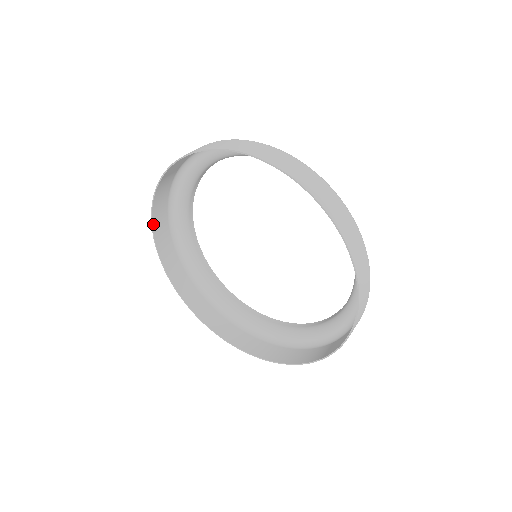
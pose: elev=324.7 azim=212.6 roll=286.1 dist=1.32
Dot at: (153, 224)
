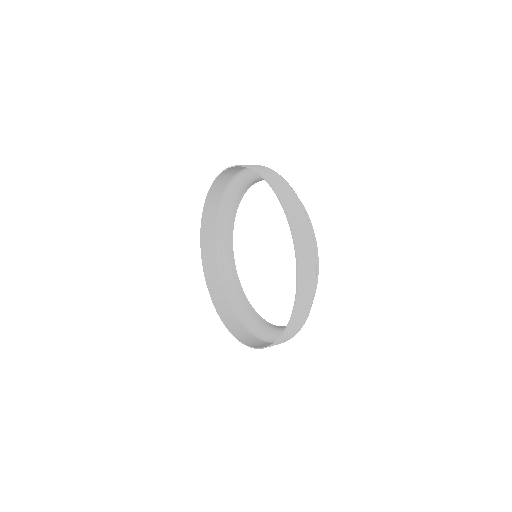
Dot at: (204, 212)
